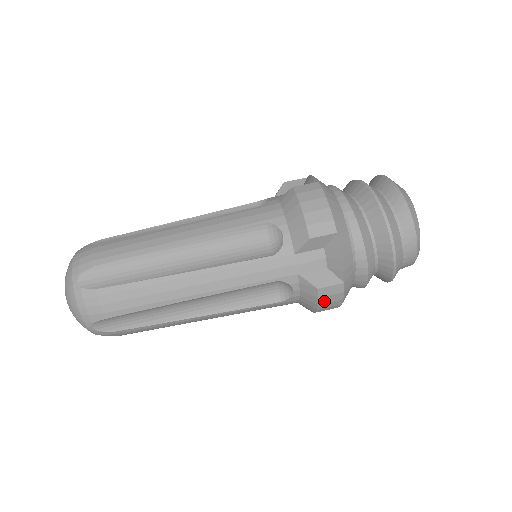
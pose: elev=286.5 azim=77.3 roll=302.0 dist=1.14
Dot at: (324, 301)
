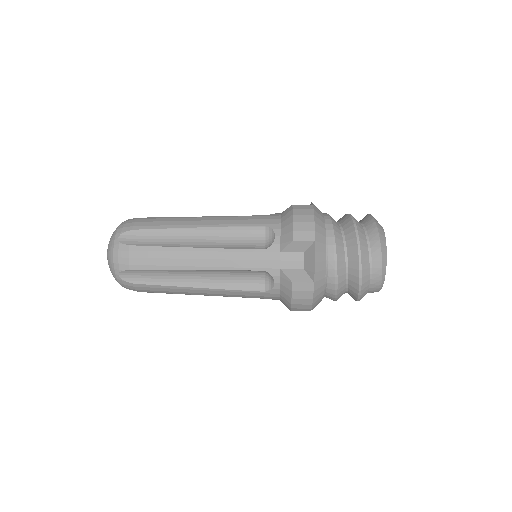
Dot at: (297, 296)
